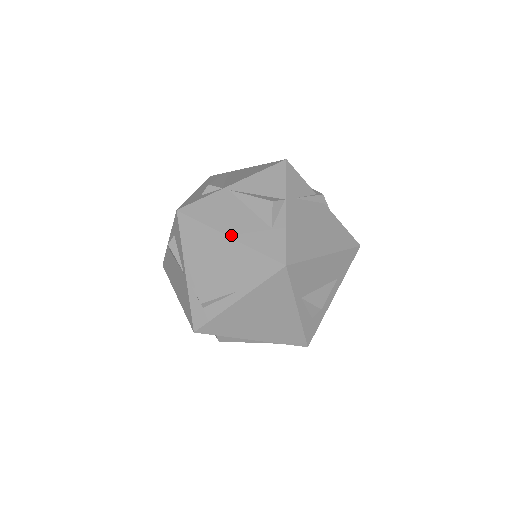
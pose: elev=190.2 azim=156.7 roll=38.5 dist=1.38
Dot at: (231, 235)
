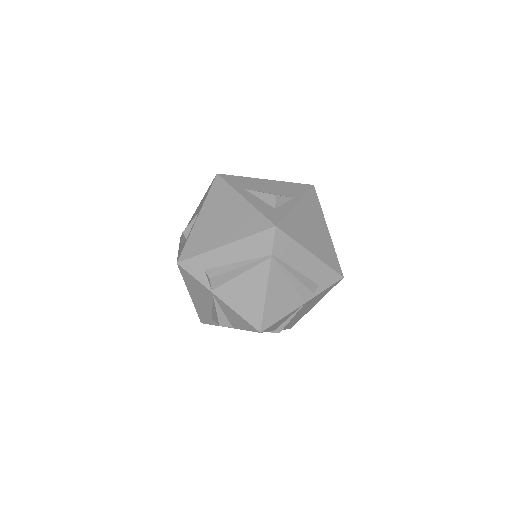
Dot at: (191, 297)
